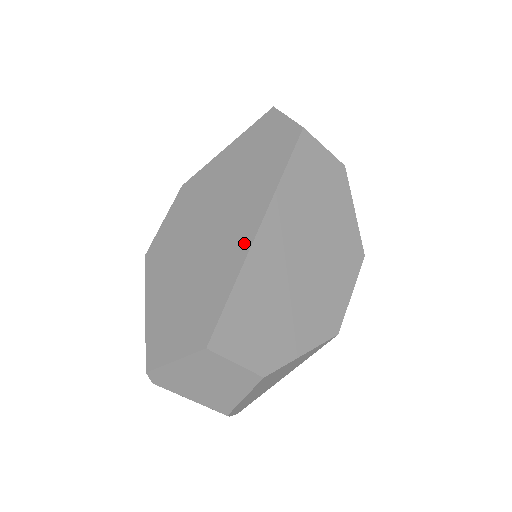
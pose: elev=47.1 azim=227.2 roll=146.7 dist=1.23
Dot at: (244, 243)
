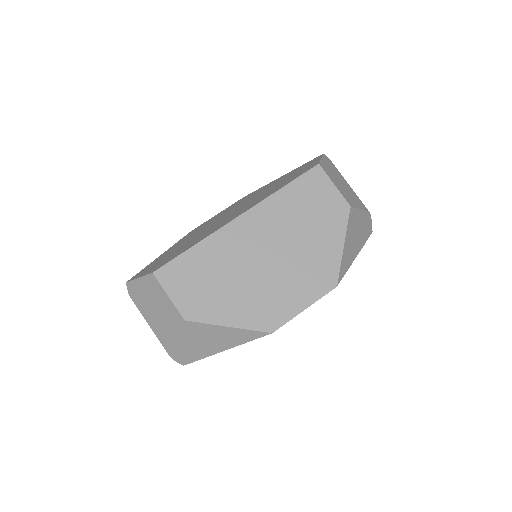
Dot at: (224, 224)
